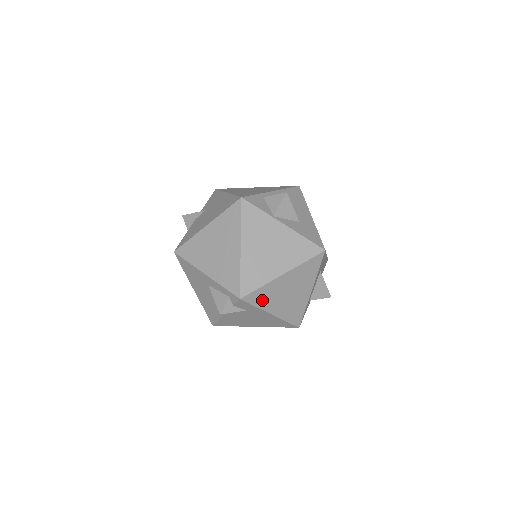
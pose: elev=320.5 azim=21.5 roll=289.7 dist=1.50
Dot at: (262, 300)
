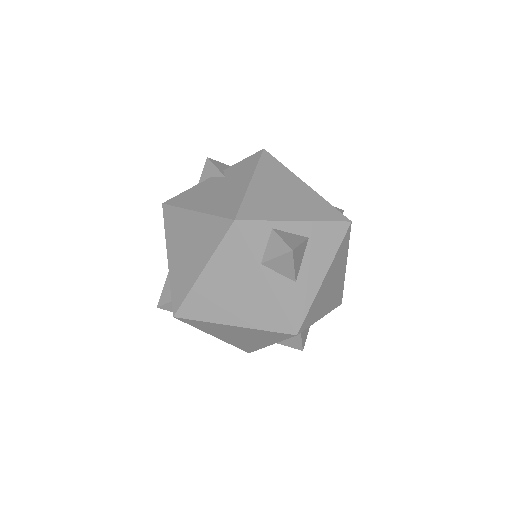
Dot at: (203, 327)
